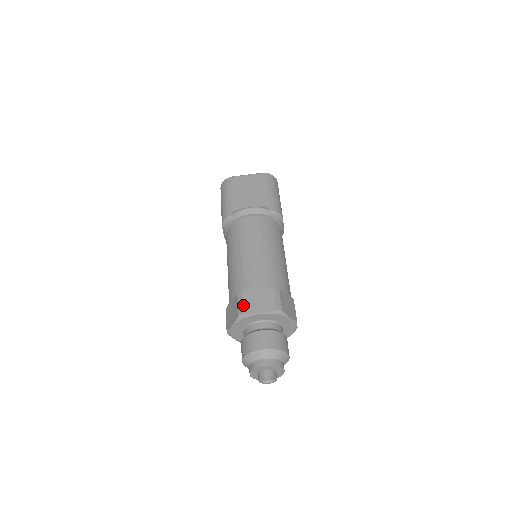
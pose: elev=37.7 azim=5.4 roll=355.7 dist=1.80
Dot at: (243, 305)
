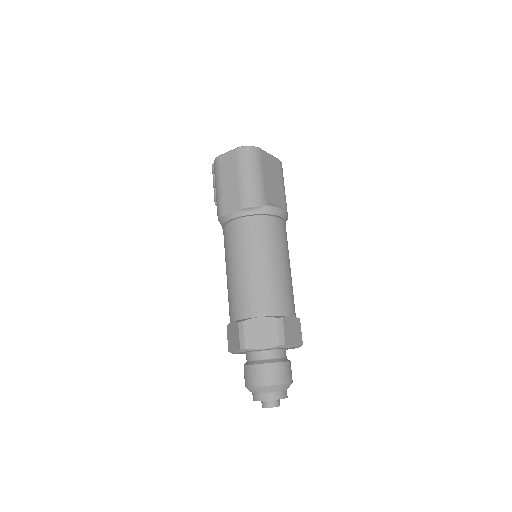
Dot at: (285, 335)
